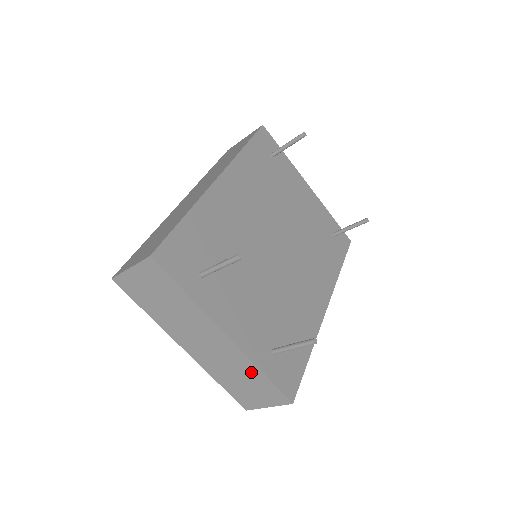
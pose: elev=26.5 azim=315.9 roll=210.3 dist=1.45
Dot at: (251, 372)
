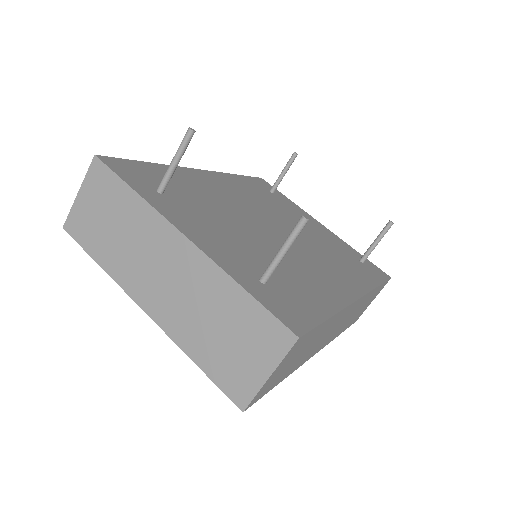
Dot at: (228, 298)
